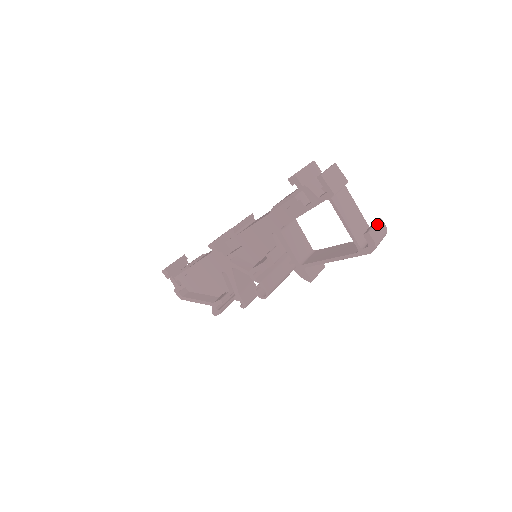
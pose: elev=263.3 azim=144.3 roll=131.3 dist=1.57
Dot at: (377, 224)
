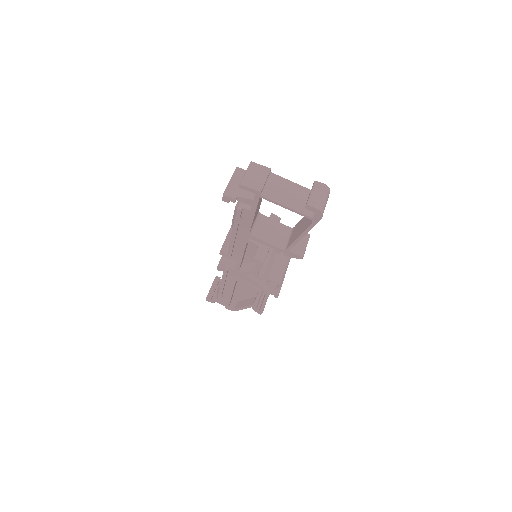
Dot at: (313, 189)
